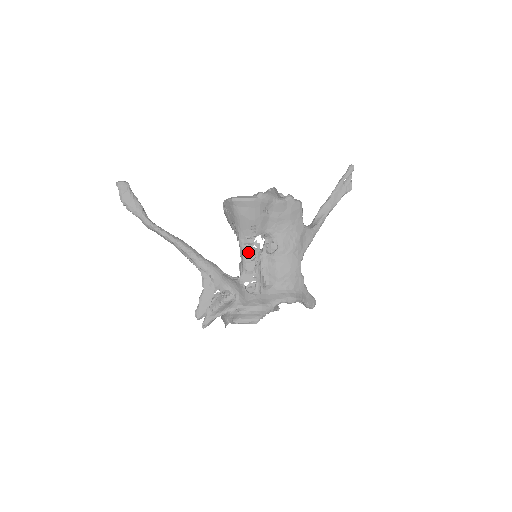
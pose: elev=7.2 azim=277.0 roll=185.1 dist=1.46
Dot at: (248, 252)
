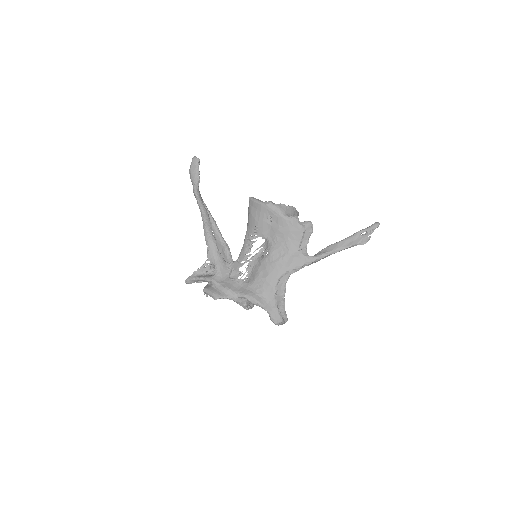
Dot at: (246, 246)
